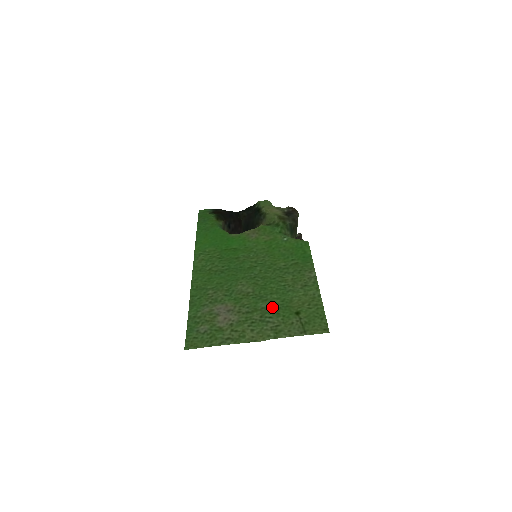
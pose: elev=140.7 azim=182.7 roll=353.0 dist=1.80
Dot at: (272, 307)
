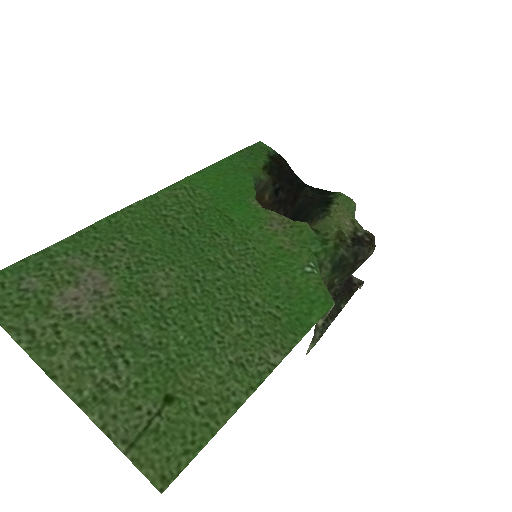
Dot at: (152, 349)
